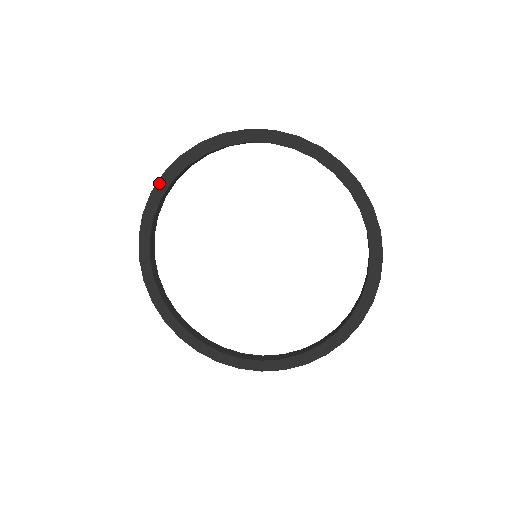
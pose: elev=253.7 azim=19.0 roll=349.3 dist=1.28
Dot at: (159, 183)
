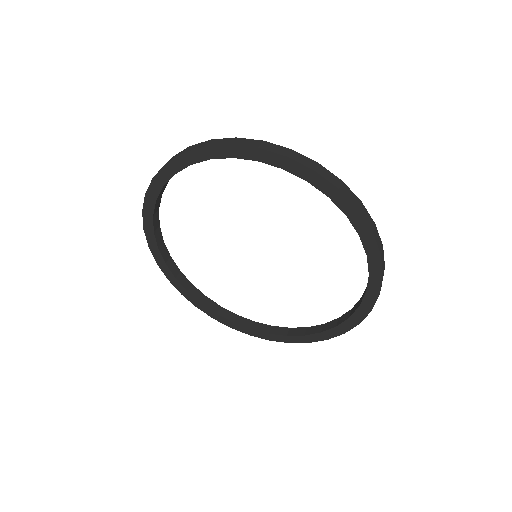
Dot at: (151, 187)
